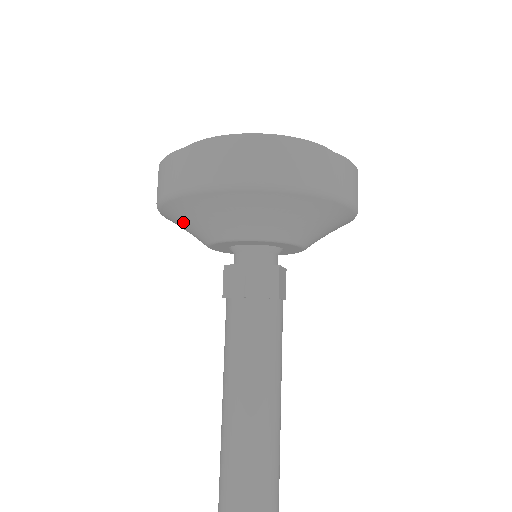
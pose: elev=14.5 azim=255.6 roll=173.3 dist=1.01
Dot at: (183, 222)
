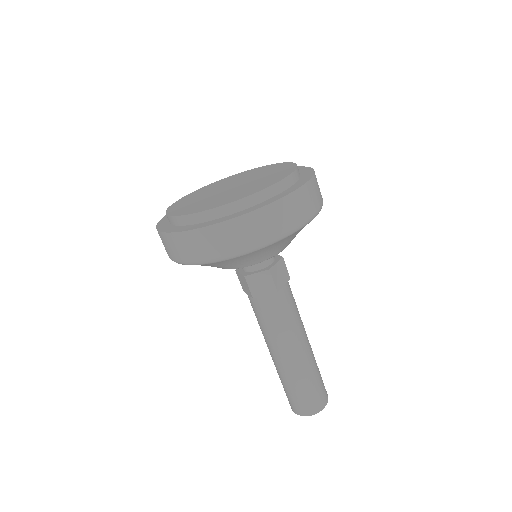
Dot at: (217, 265)
